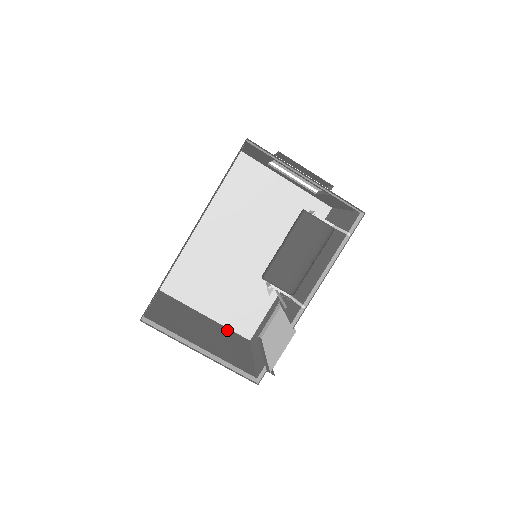
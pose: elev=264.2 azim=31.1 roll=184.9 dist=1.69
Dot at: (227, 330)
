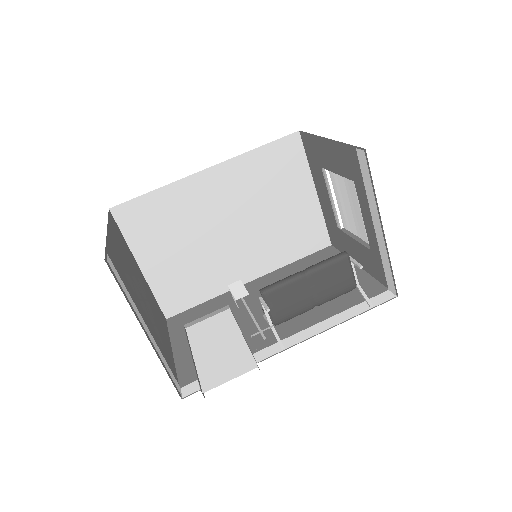
Dot at: (153, 297)
